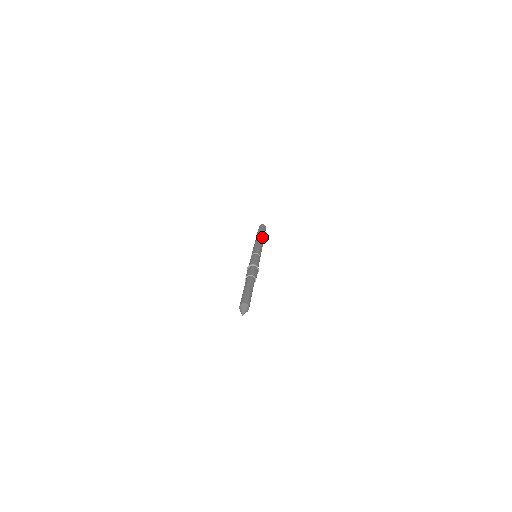
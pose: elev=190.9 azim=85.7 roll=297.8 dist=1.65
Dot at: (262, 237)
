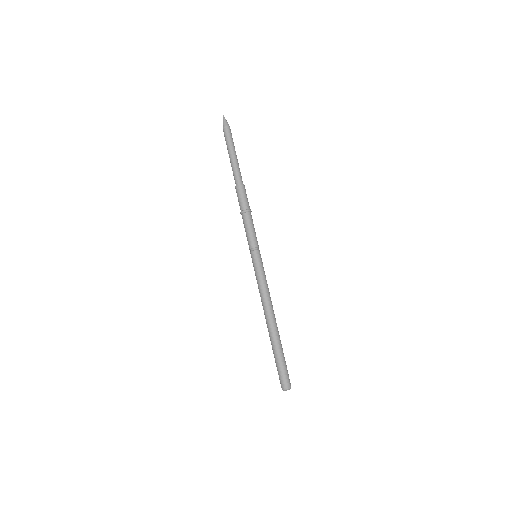
Dot at: occluded
